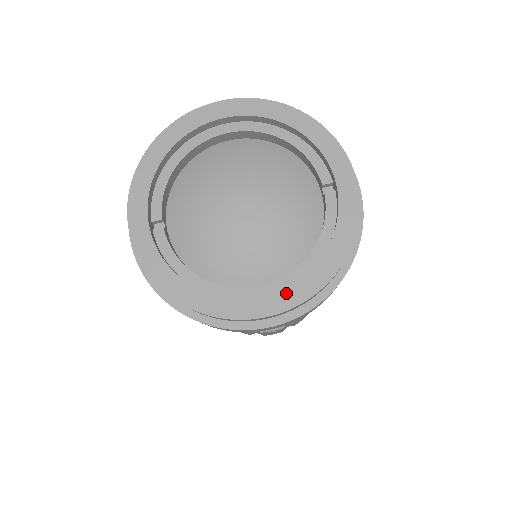
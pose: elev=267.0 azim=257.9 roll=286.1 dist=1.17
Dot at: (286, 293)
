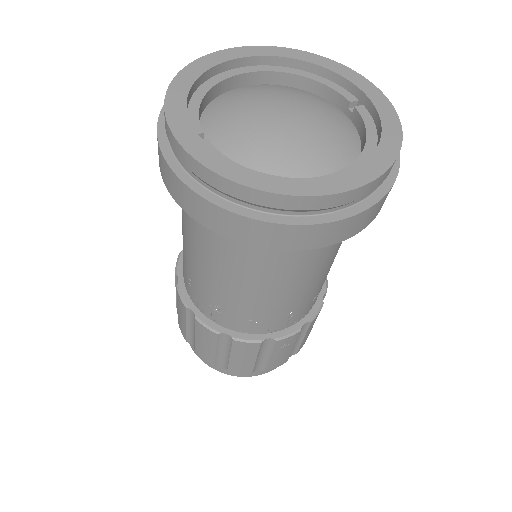
Dot at: (361, 170)
